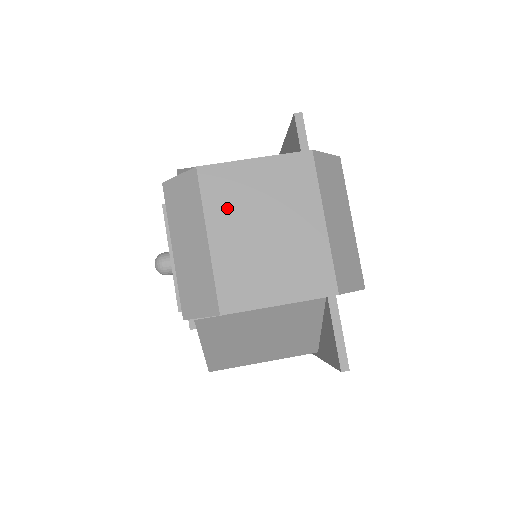
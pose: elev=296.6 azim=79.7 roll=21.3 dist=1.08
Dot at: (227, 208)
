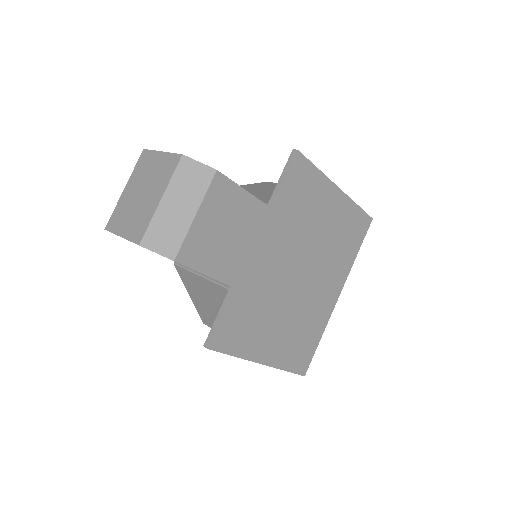
Dot at: (138, 175)
